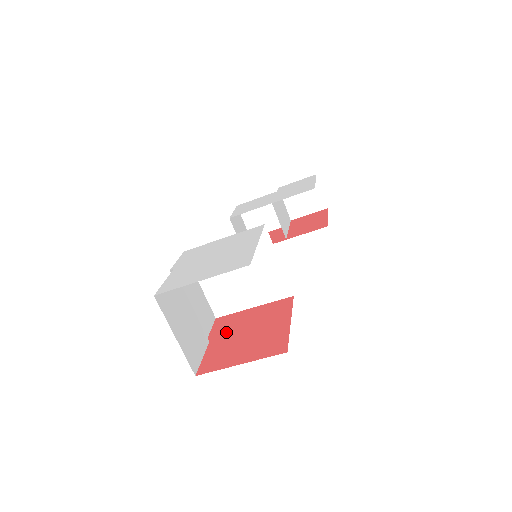
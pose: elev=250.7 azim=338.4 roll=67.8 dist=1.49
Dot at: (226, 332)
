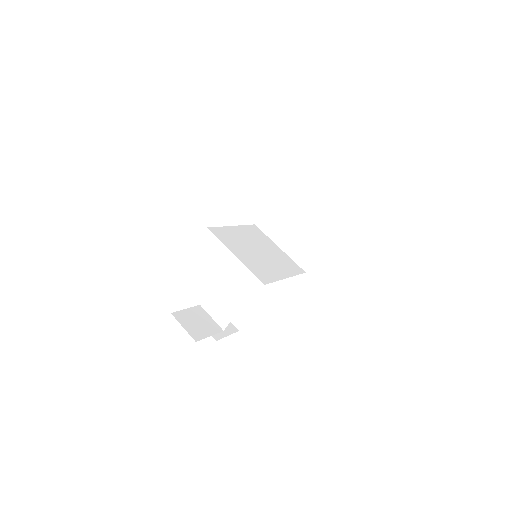
Dot at: occluded
